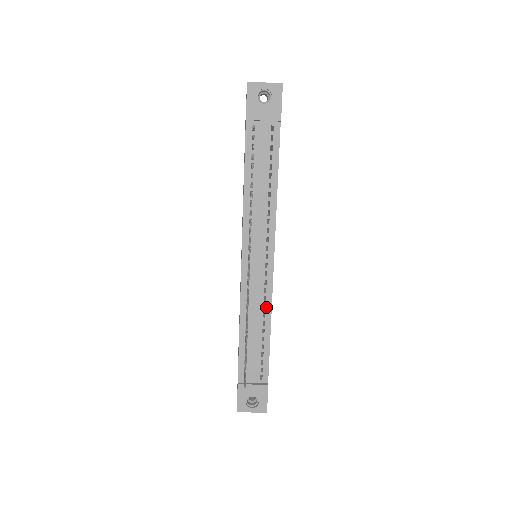
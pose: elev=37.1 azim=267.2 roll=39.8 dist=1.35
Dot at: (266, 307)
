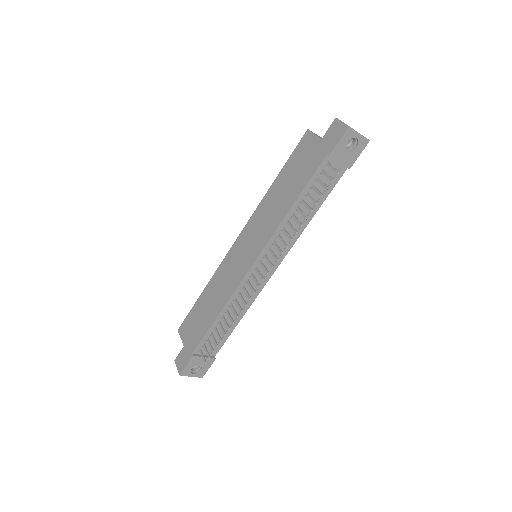
Dot at: (248, 303)
